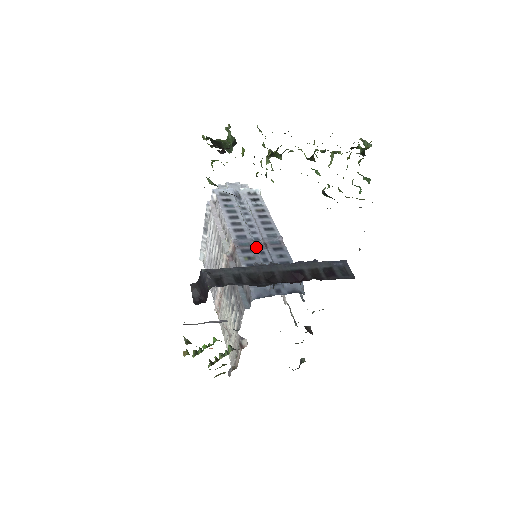
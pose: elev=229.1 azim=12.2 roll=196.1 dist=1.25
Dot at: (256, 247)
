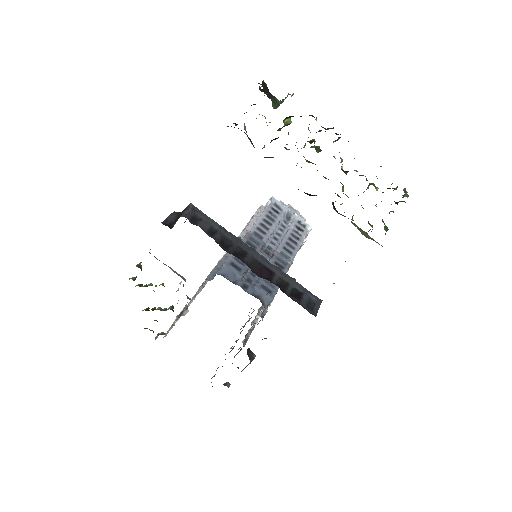
Dot at: (263, 251)
